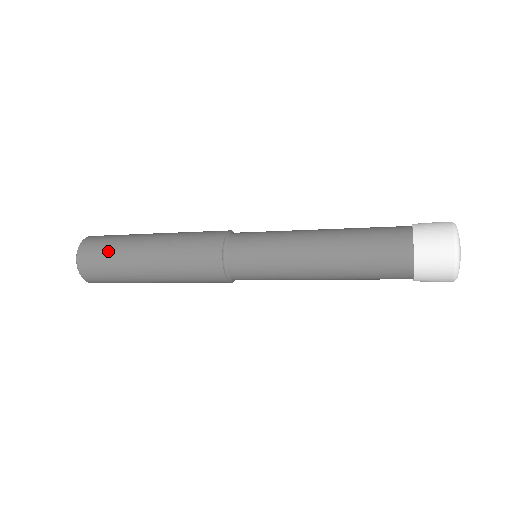
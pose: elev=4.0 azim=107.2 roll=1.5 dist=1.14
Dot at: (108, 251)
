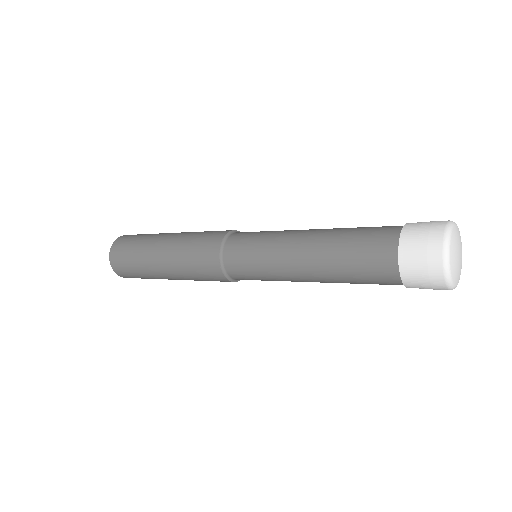
Dot at: (143, 235)
